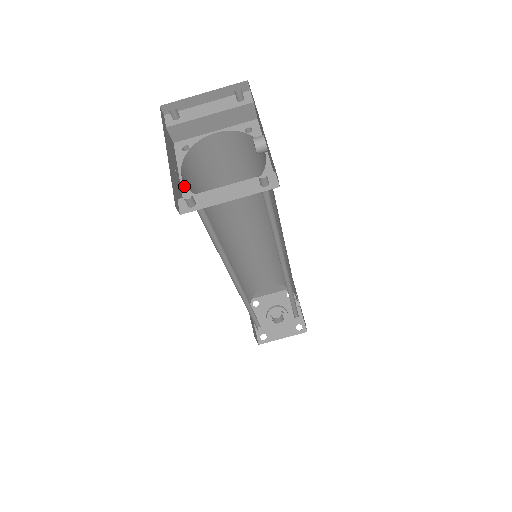
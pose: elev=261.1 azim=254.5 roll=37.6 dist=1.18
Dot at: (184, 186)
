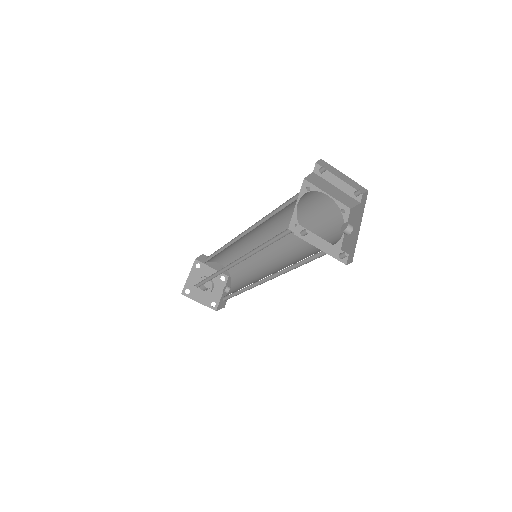
Dot at: (296, 212)
